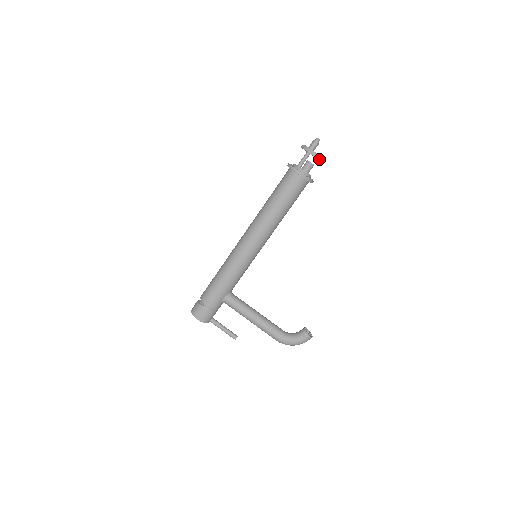
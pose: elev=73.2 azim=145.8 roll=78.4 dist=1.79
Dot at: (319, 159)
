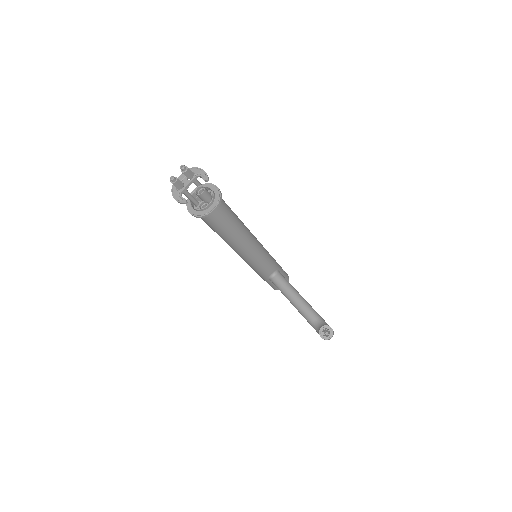
Dot at: (184, 203)
